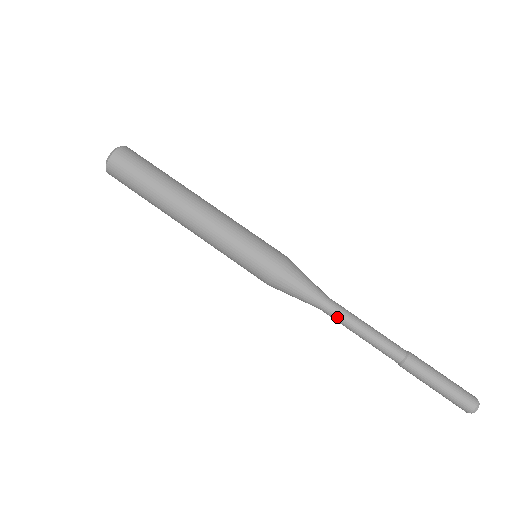
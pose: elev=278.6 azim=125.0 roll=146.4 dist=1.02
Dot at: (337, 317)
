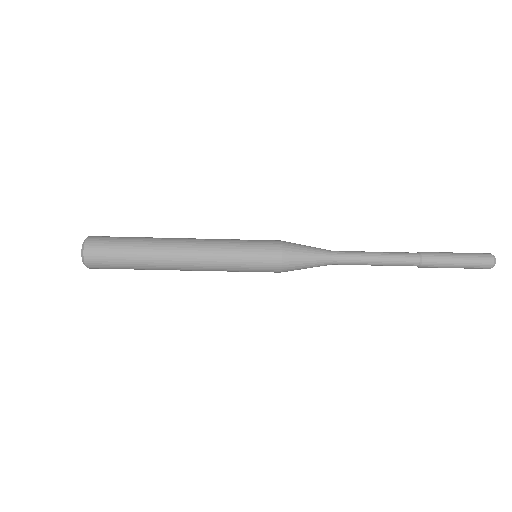
Dot at: occluded
